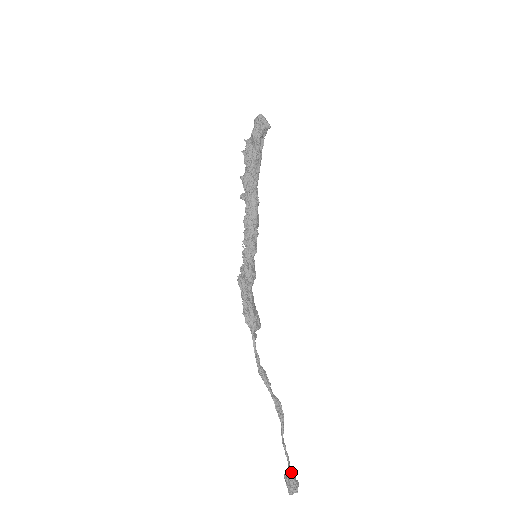
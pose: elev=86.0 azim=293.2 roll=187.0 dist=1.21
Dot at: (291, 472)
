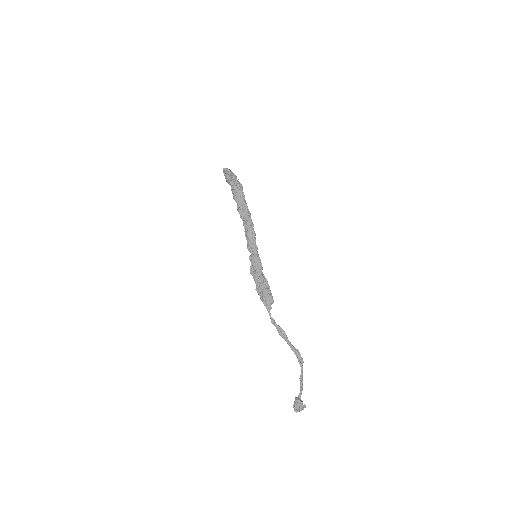
Dot at: (298, 398)
